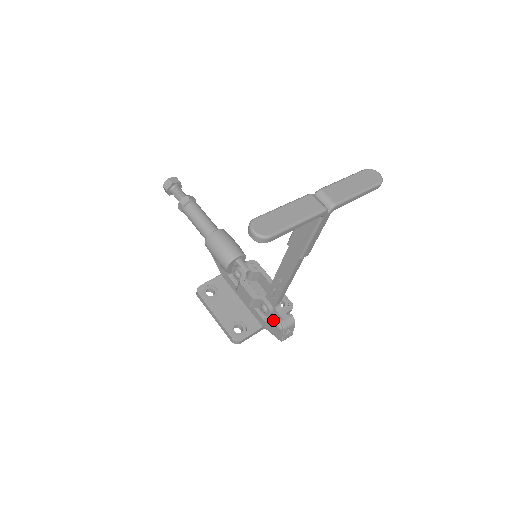
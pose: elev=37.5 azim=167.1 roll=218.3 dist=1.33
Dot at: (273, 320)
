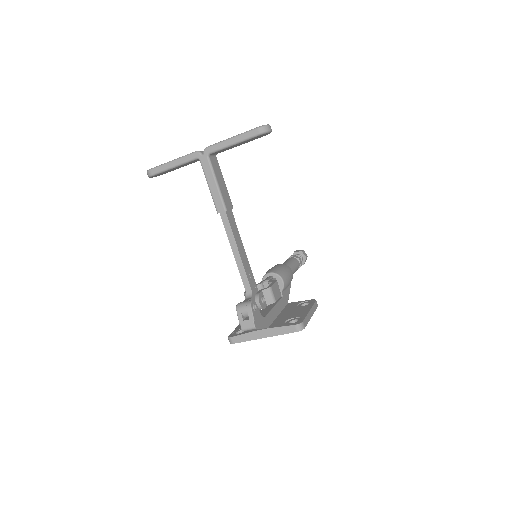
Dot at: occluded
